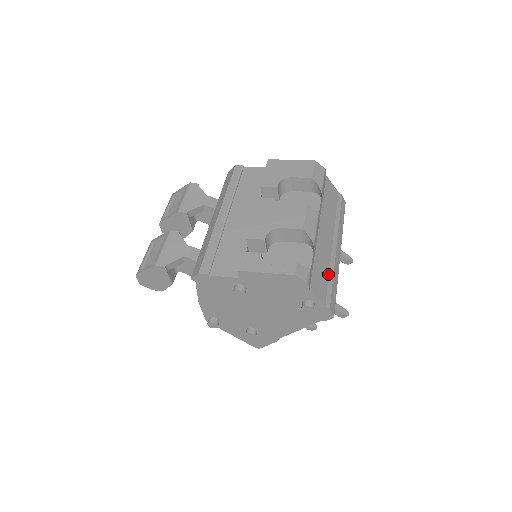
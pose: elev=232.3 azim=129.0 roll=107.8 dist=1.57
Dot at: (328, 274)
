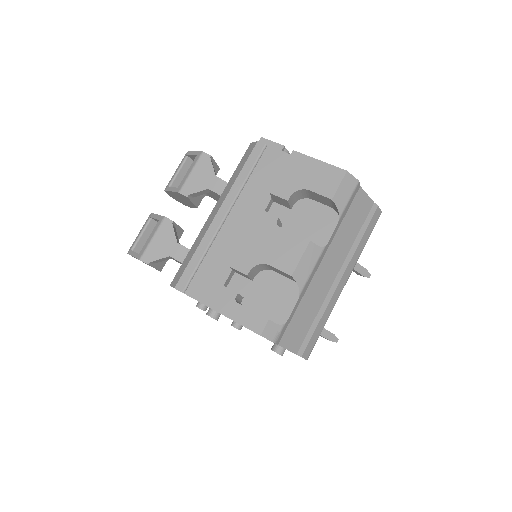
Dot at: (314, 317)
